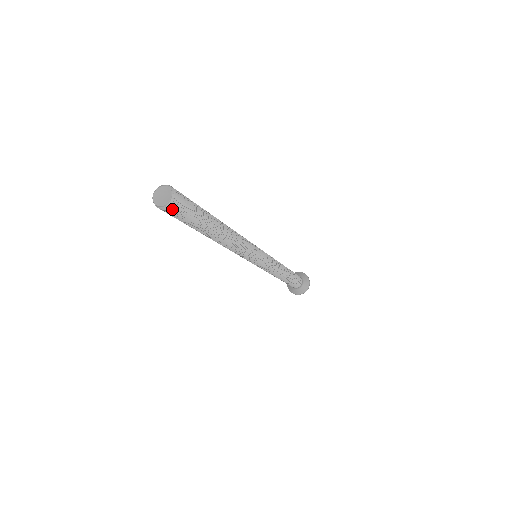
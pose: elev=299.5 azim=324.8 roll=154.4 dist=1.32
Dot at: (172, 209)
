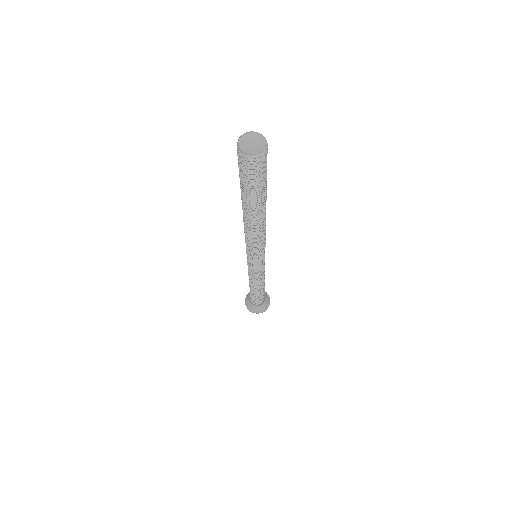
Dot at: (251, 163)
